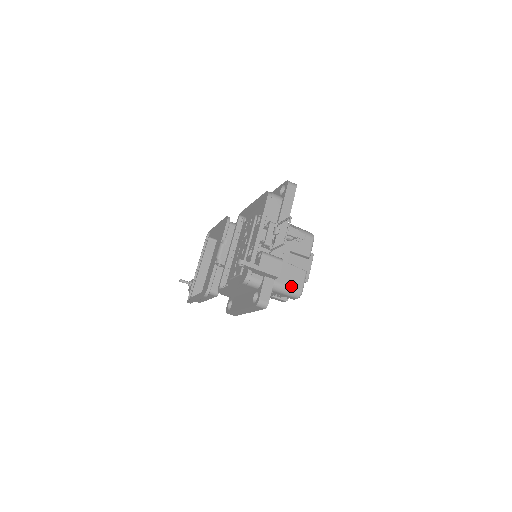
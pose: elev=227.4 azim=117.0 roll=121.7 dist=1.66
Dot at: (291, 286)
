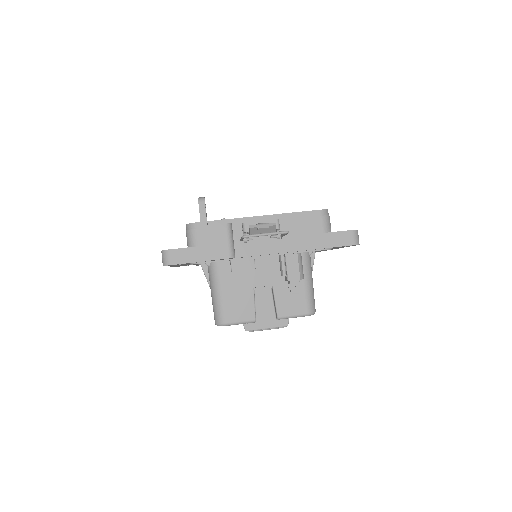
Dot at: (225, 305)
